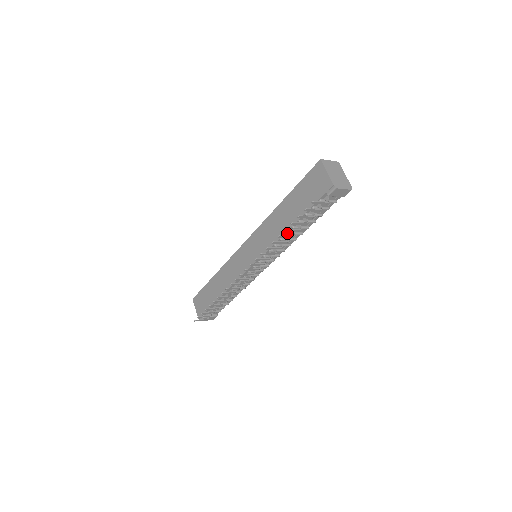
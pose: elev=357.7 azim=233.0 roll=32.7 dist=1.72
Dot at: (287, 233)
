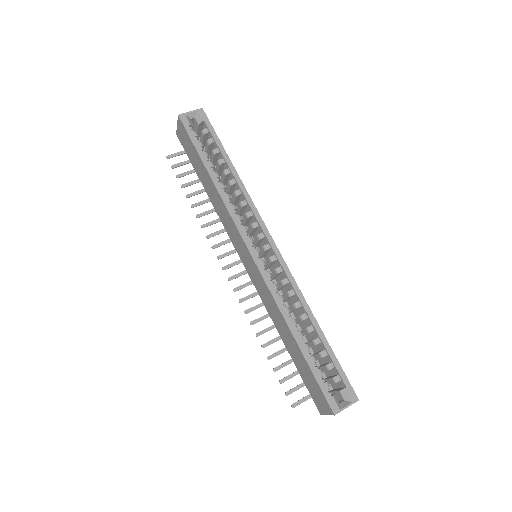
Dot at: (279, 332)
